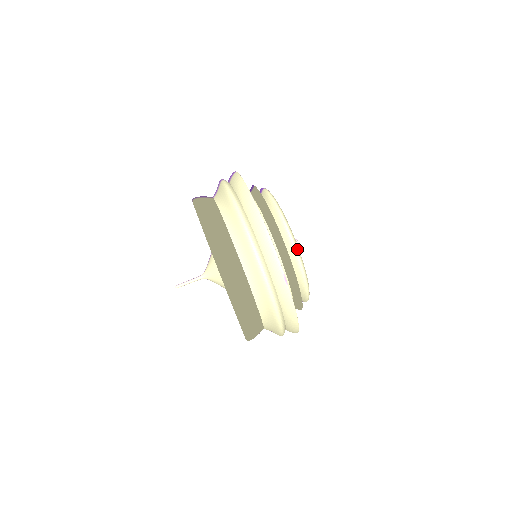
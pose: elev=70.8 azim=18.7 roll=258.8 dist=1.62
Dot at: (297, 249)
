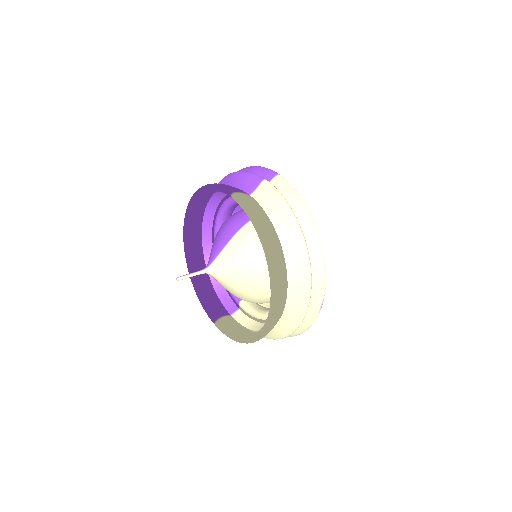
Dot at: occluded
